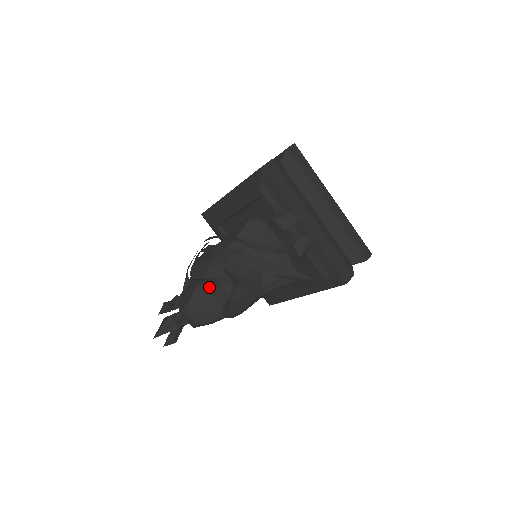
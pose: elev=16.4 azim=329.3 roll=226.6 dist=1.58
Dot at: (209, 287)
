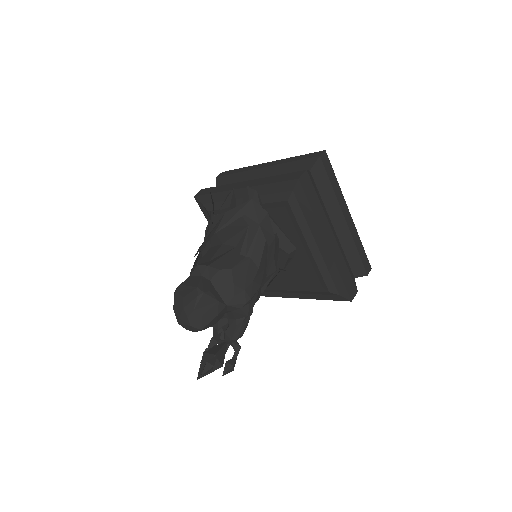
Dot at: (182, 283)
